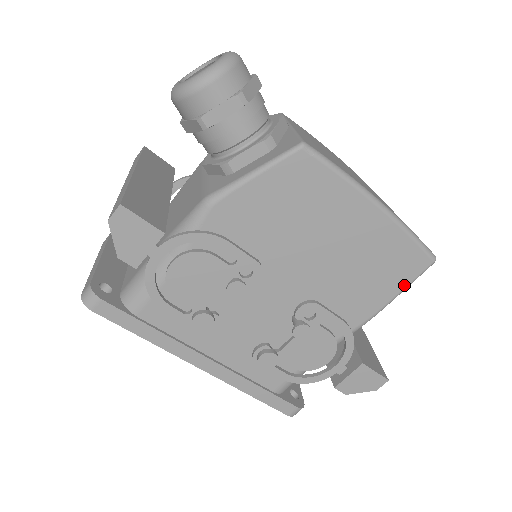
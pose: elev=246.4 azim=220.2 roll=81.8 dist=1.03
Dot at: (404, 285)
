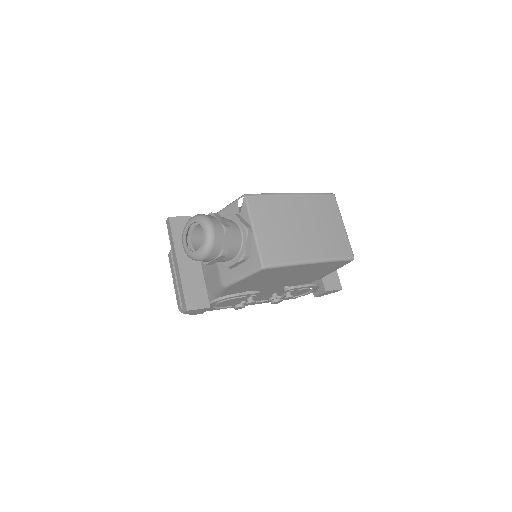
Dot at: (339, 267)
